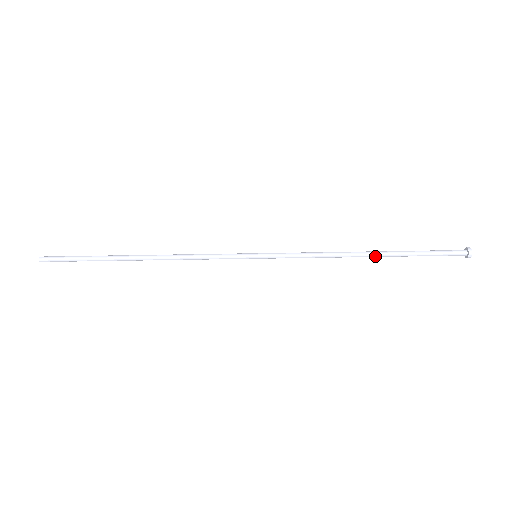
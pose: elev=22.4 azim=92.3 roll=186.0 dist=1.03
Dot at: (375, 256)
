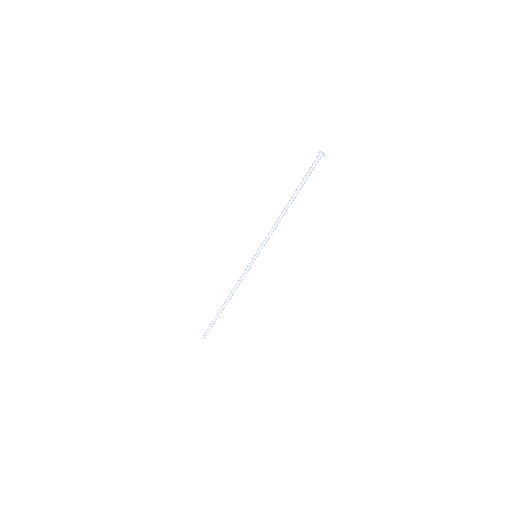
Dot at: occluded
